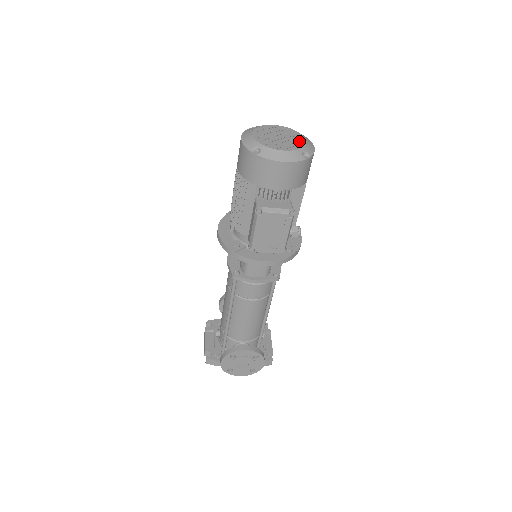
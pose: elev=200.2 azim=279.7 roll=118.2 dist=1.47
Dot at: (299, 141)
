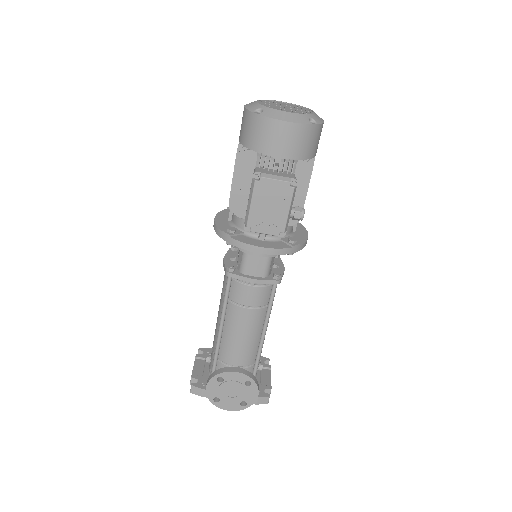
Dot at: (307, 111)
